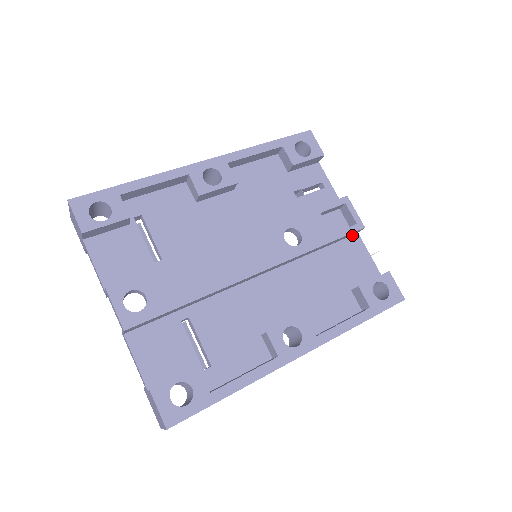
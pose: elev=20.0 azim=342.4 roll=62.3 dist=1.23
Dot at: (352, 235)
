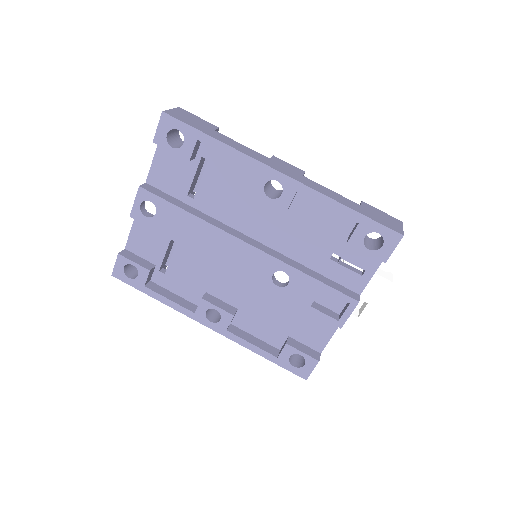
Dot at: occluded
